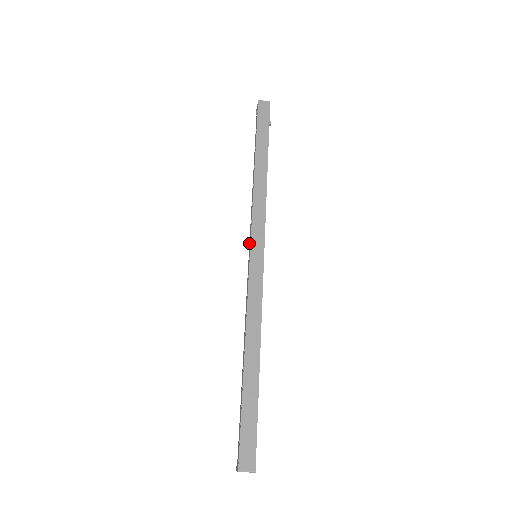
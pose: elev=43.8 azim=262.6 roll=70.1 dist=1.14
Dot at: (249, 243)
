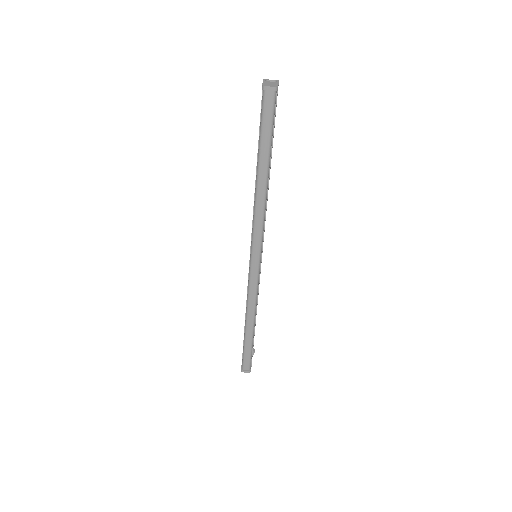
Dot at: (249, 266)
